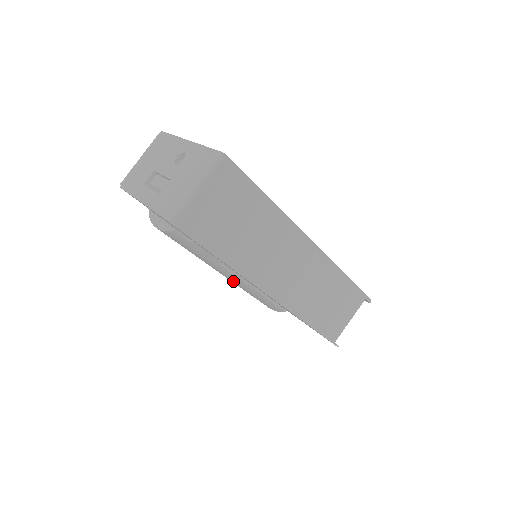
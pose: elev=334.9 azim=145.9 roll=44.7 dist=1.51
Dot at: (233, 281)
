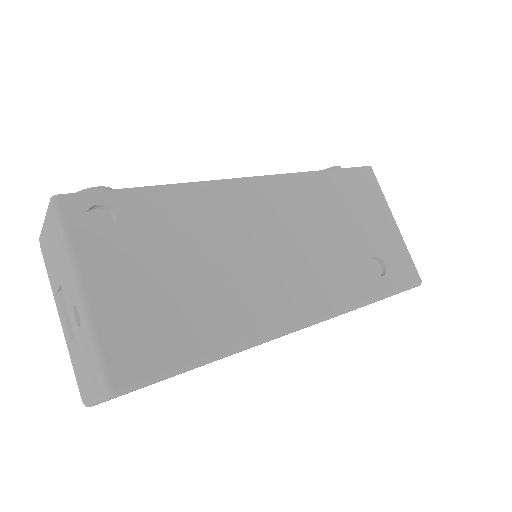
Dot at: occluded
